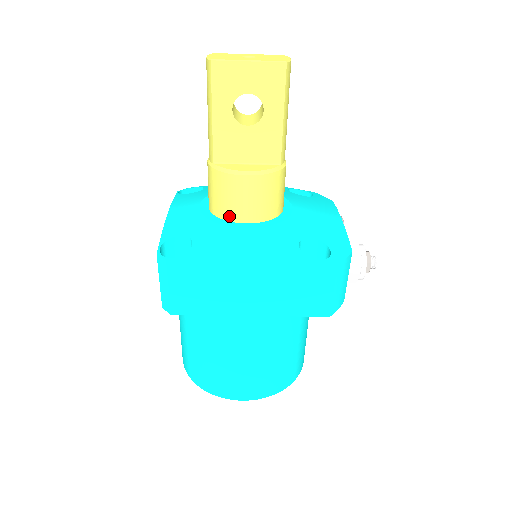
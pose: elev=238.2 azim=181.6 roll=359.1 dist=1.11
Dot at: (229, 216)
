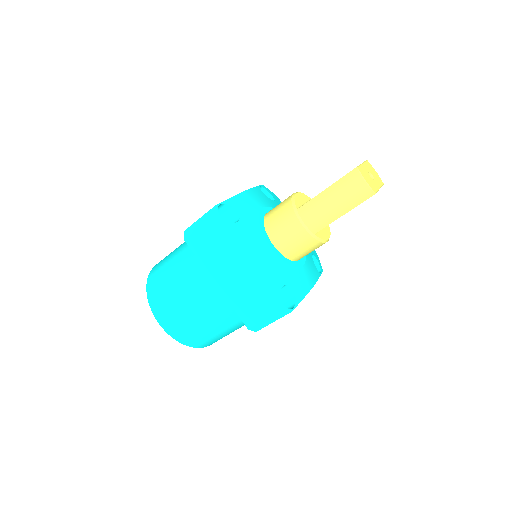
Dot at: (297, 259)
